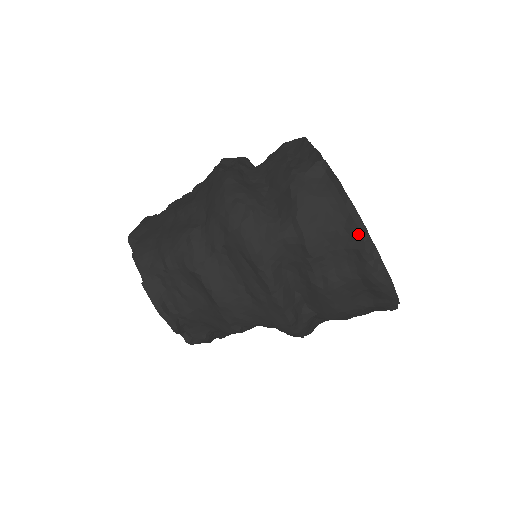
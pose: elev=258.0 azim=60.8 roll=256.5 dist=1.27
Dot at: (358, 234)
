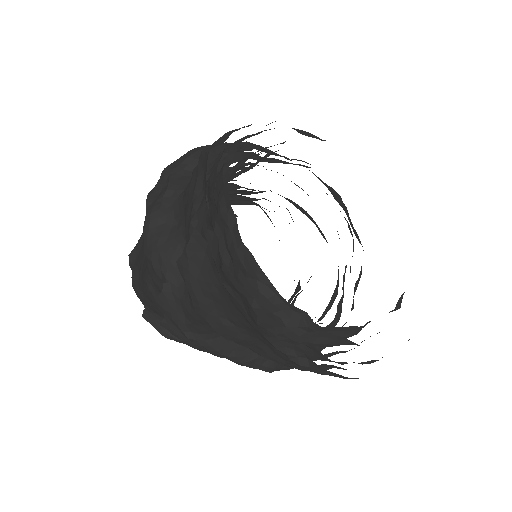
Dot at: occluded
